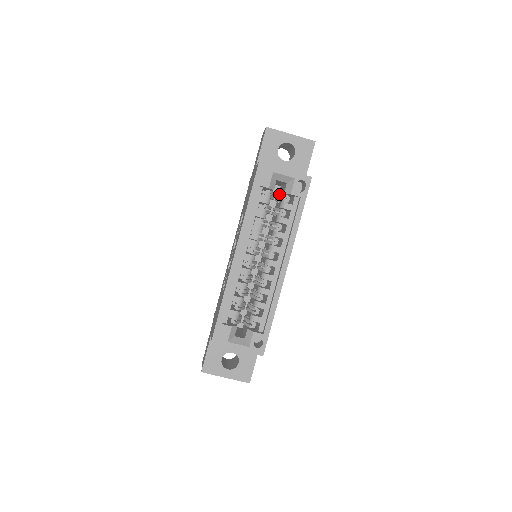
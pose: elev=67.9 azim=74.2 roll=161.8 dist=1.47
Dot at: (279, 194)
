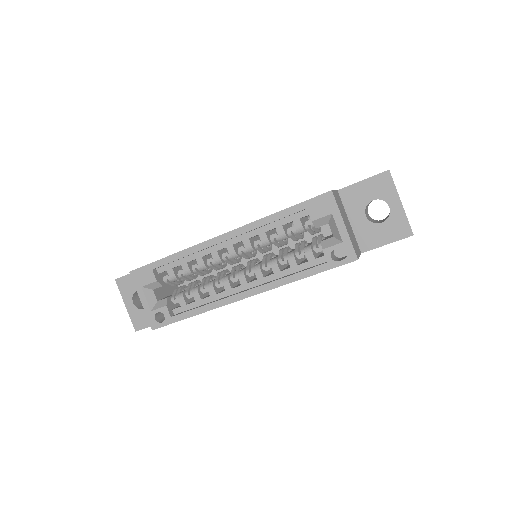
Dot at: (320, 236)
